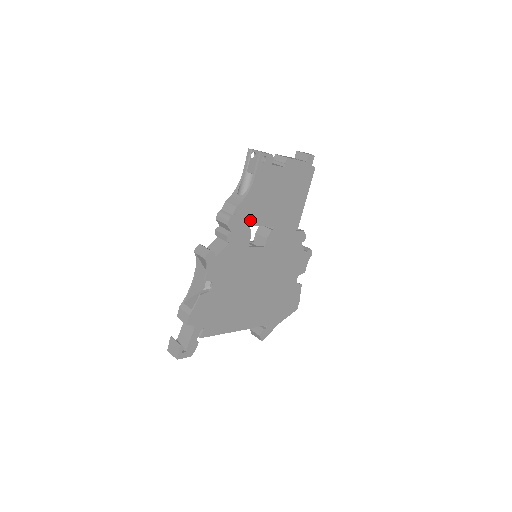
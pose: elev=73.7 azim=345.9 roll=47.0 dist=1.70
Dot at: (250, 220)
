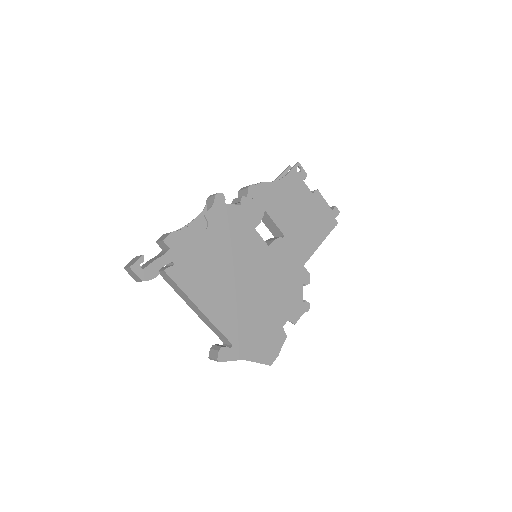
Dot at: (267, 206)
